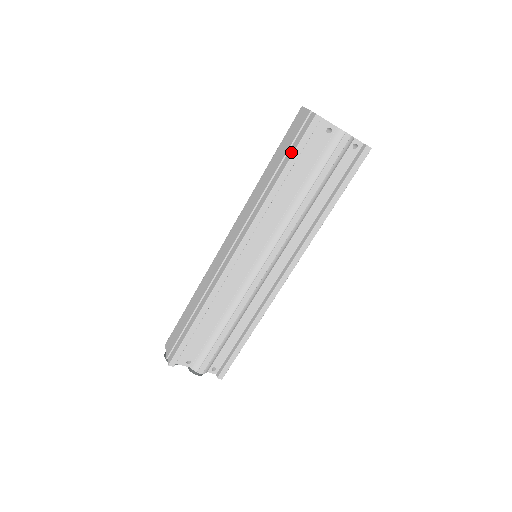
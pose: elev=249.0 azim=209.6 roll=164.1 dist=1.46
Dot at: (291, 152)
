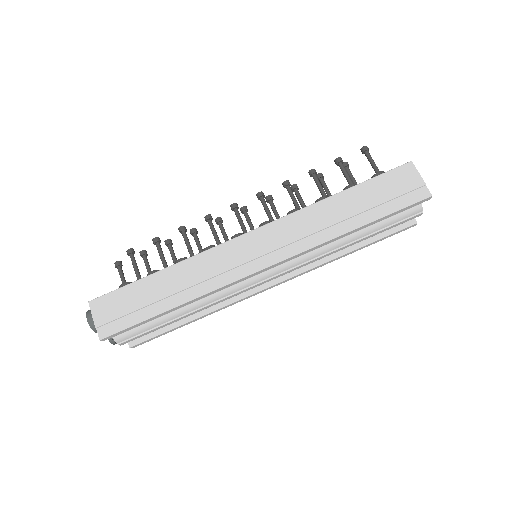
Dot at: (386, 210)
